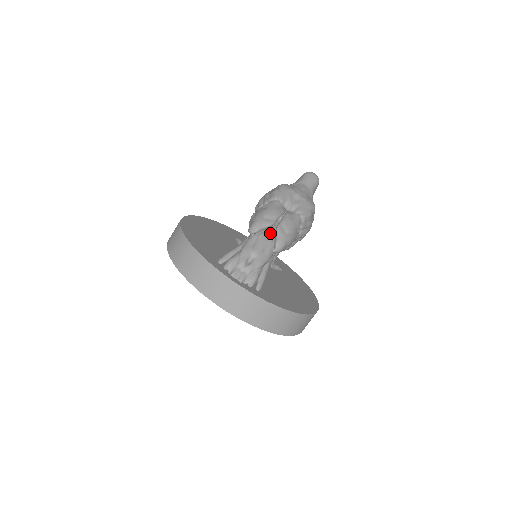
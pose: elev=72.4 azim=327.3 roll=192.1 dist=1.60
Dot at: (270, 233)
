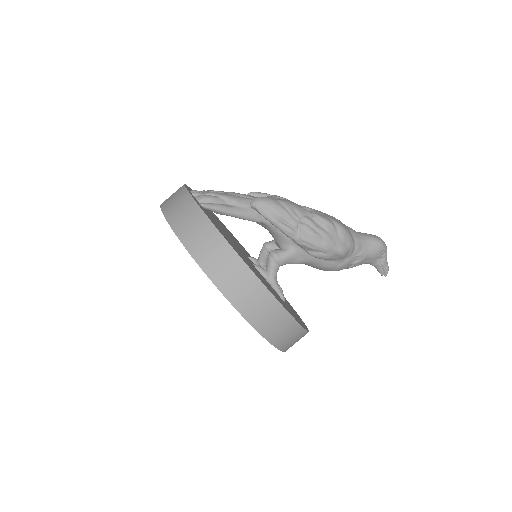
Dot at: occluded
